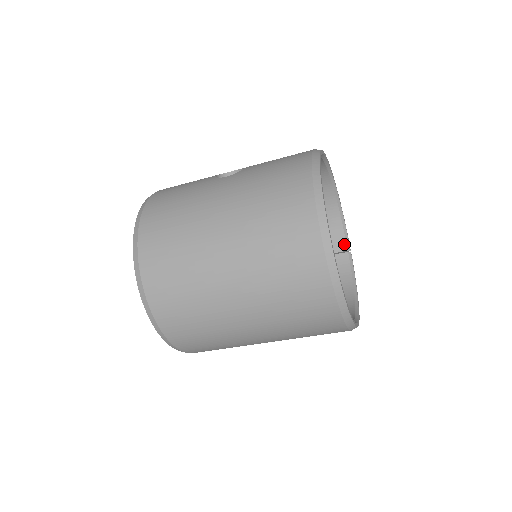
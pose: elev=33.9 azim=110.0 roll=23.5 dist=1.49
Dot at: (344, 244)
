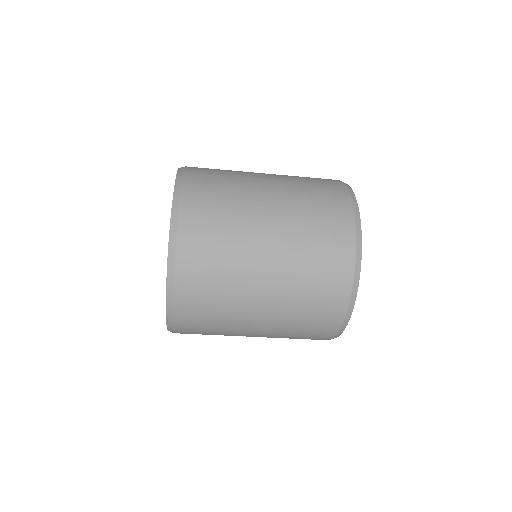
Dot at: occluded
